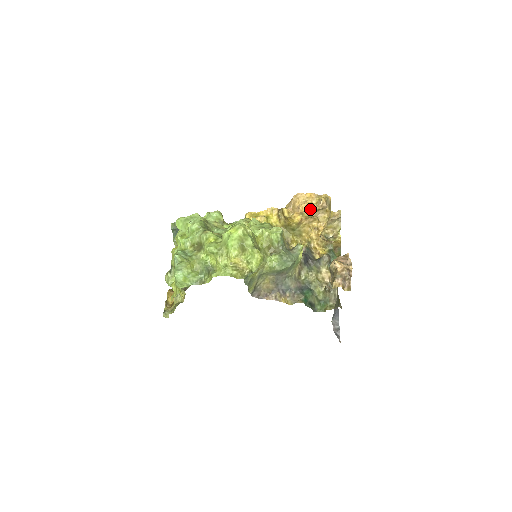
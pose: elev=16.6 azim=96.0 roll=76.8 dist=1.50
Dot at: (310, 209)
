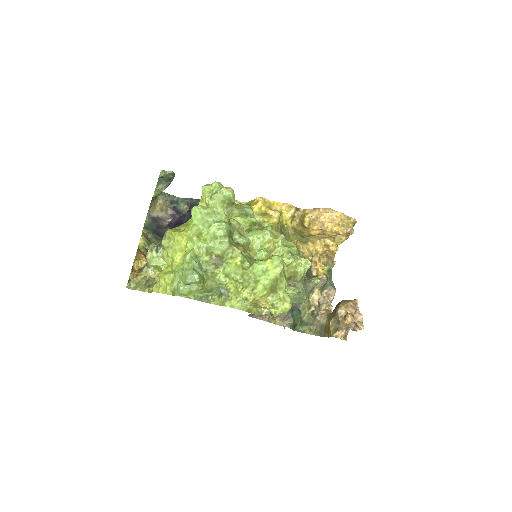
Dot at: (335, 231)
